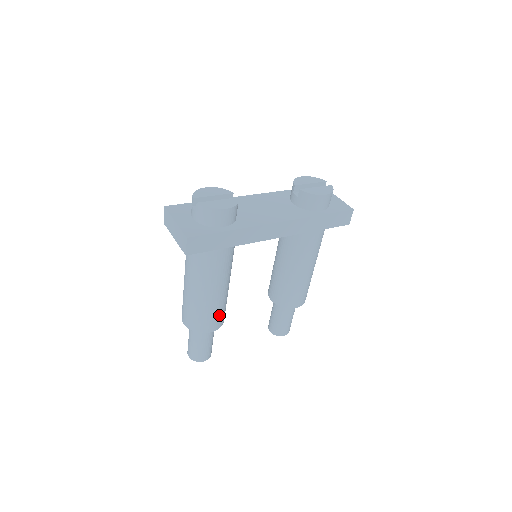
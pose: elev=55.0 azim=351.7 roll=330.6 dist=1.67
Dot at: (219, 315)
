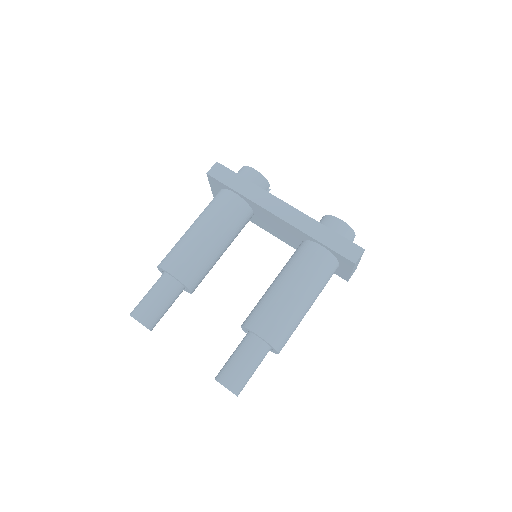
Dot at: (188, 261)
